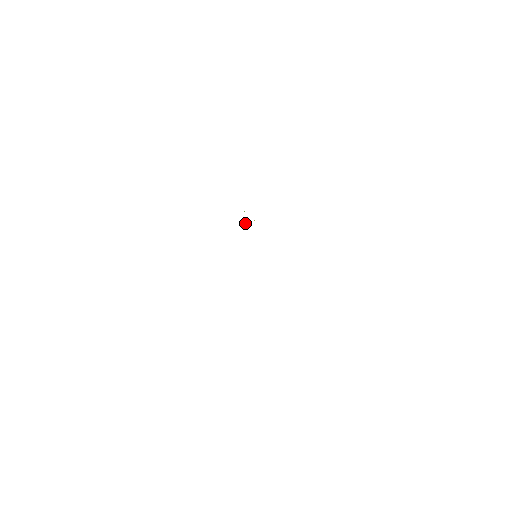
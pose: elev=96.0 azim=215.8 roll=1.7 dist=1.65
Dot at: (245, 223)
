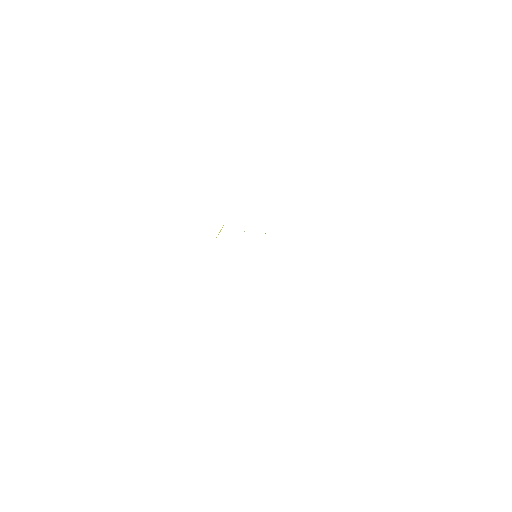
Dot at: (218, 234)
